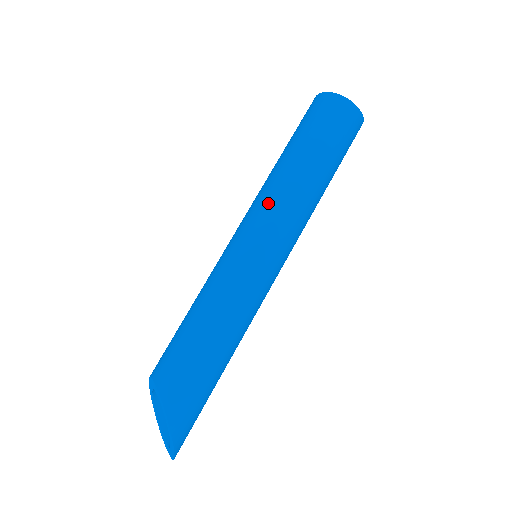
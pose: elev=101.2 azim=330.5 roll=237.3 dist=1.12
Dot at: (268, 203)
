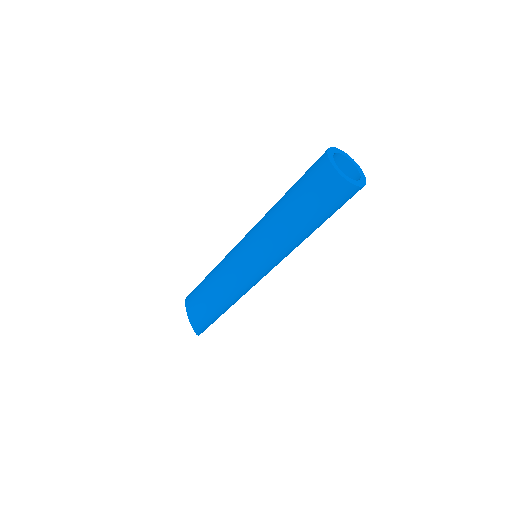
Dot at: (264, 243)
